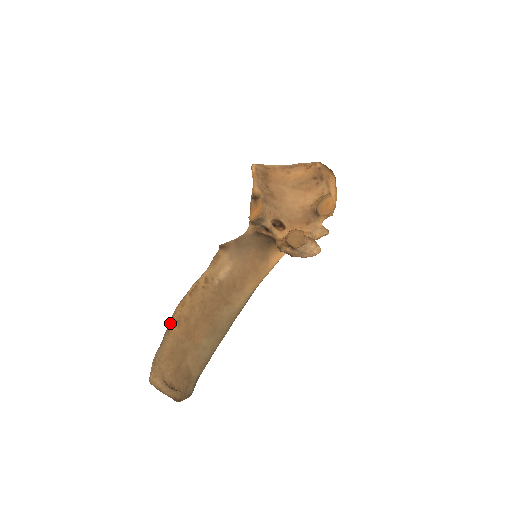
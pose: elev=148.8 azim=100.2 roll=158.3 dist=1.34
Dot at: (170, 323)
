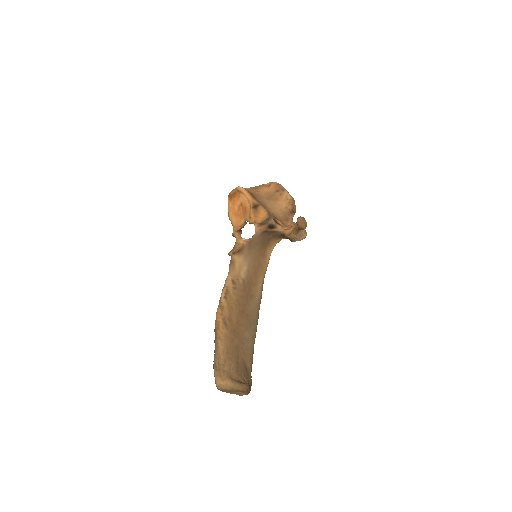
Dot at: (216, 329)
